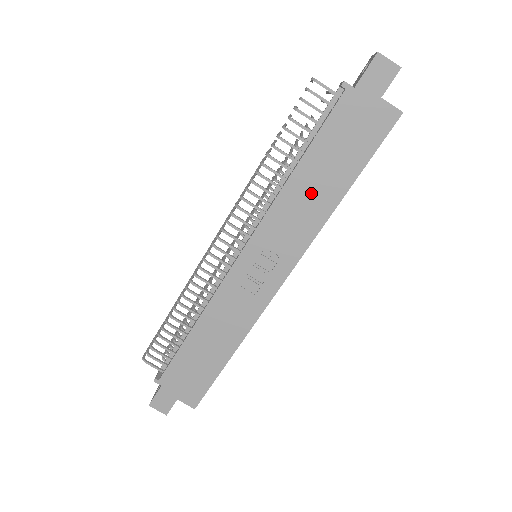
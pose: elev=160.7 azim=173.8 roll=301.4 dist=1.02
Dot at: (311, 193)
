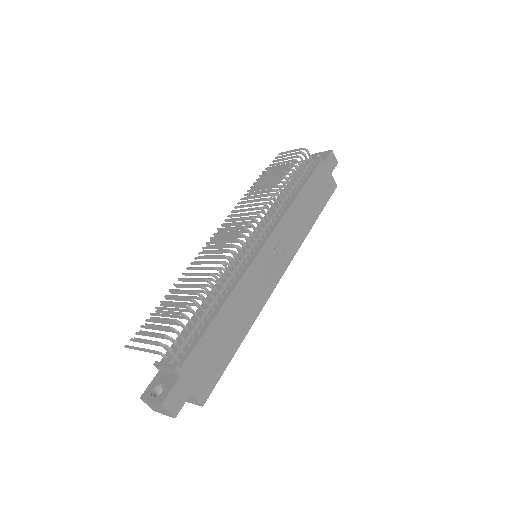
Dot at: (302, 215)
